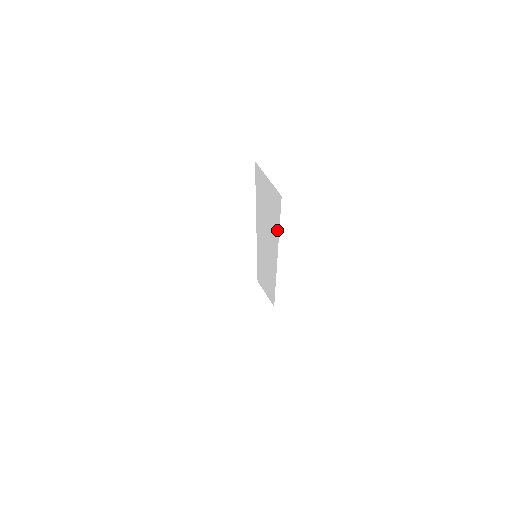
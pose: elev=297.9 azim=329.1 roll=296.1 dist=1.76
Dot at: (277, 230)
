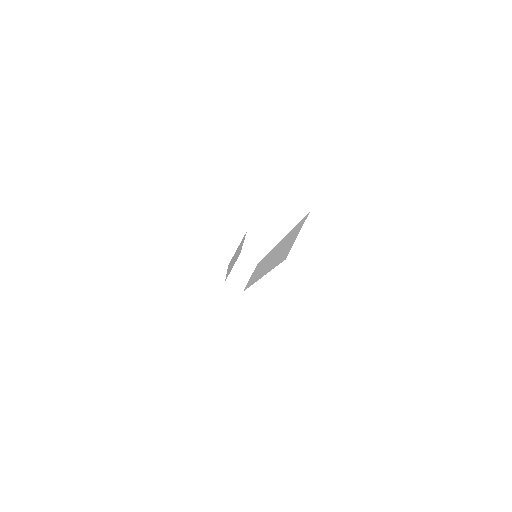
Dot at: (272, 267)
